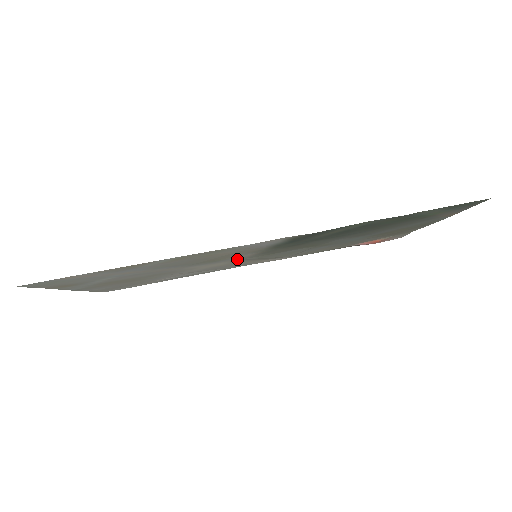
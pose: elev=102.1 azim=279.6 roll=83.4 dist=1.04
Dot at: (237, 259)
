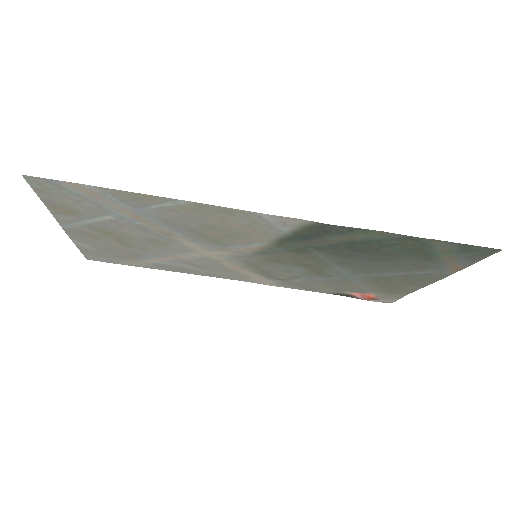
Dot at: (237, 253)
